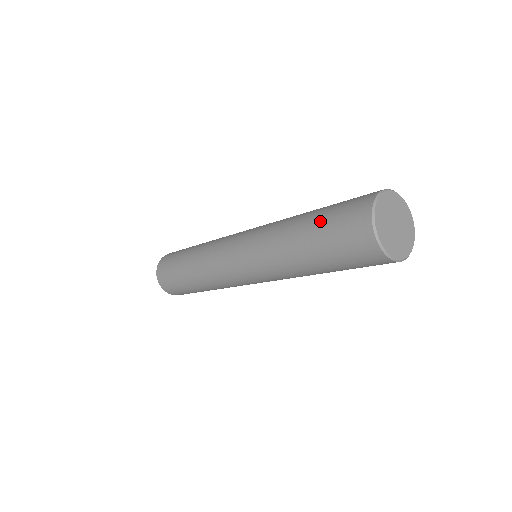
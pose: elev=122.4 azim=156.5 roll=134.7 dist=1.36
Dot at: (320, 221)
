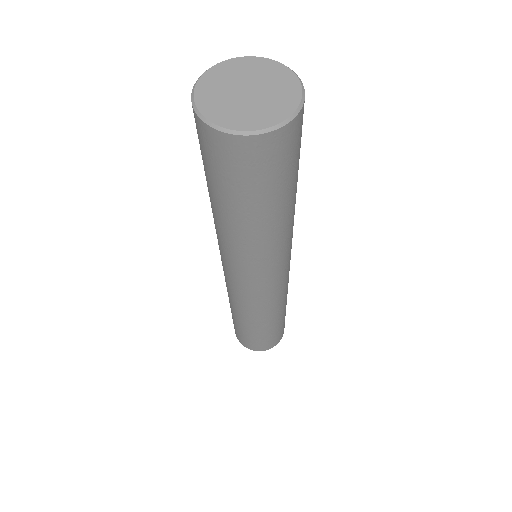
Dot at: (218, 191)
